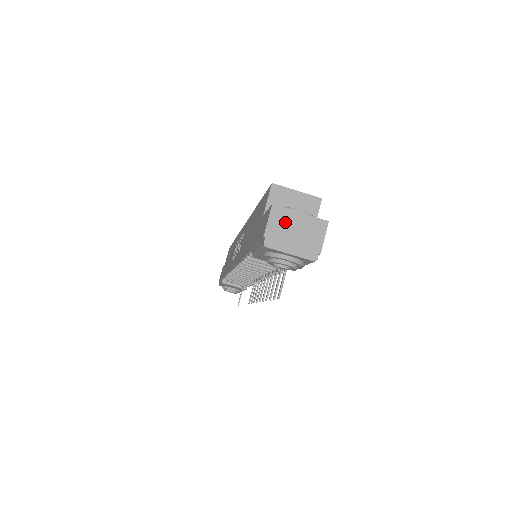
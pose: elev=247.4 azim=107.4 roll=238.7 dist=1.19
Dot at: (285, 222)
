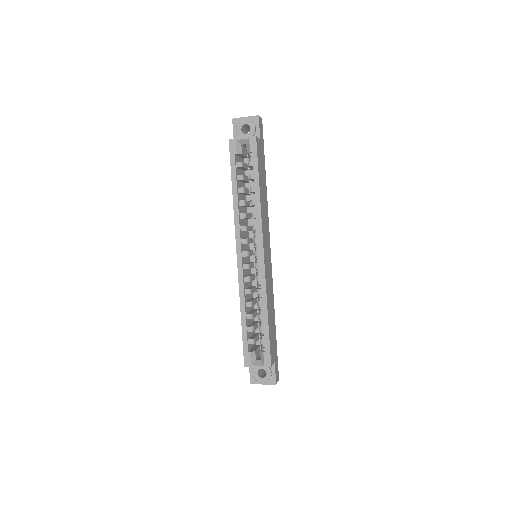
Dot at: occluded
